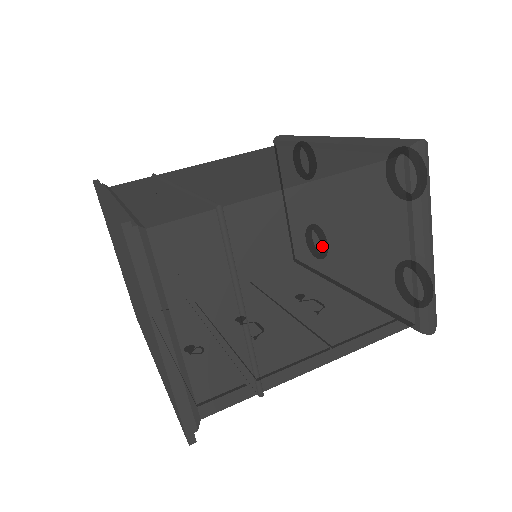
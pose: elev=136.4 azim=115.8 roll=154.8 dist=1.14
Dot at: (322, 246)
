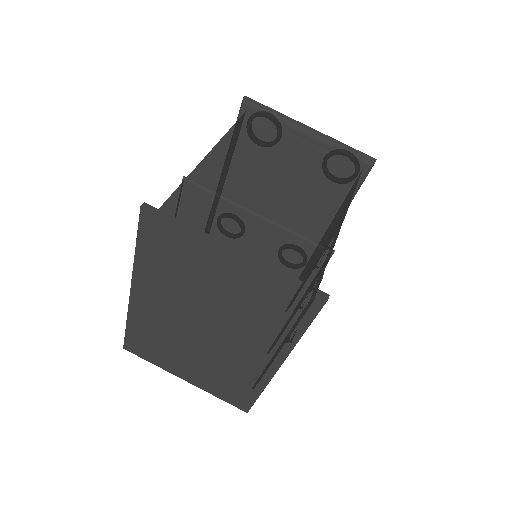
Dot at: (260, 164)
